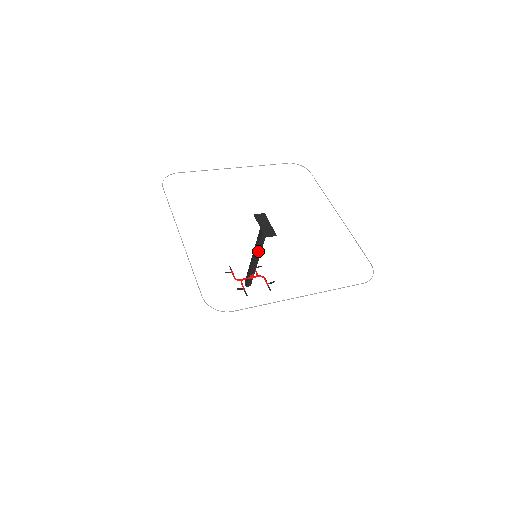
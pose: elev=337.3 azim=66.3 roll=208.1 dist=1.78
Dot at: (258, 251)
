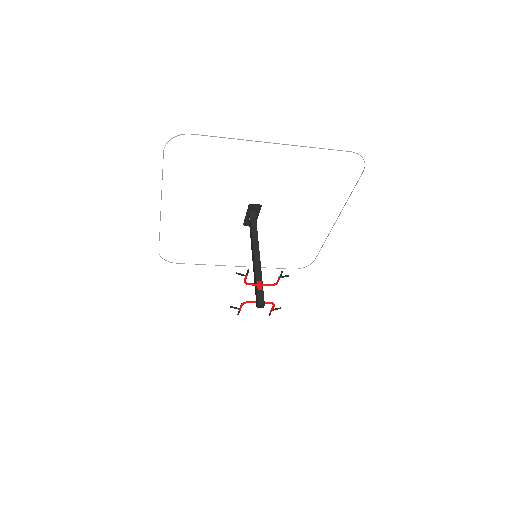
Dot at: (255, 244)
